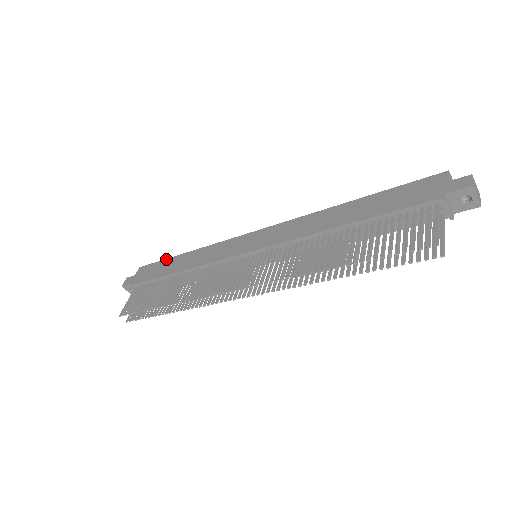
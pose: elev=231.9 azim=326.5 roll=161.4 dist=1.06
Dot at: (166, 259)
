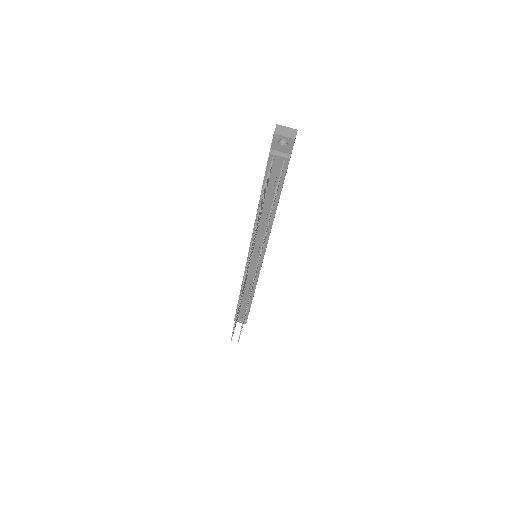
Dot at: occluded
